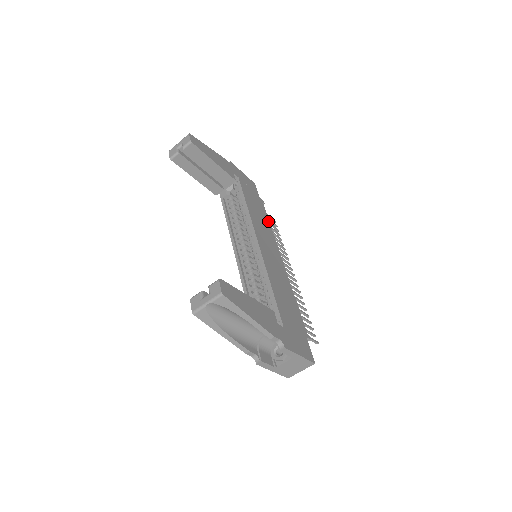
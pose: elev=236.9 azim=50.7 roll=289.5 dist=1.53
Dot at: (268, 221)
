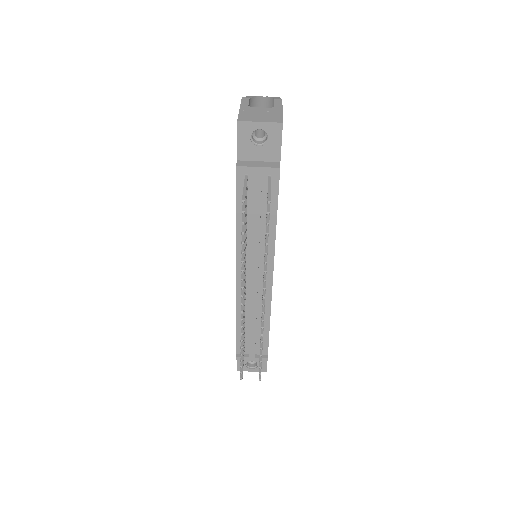
Dot at: occluded
